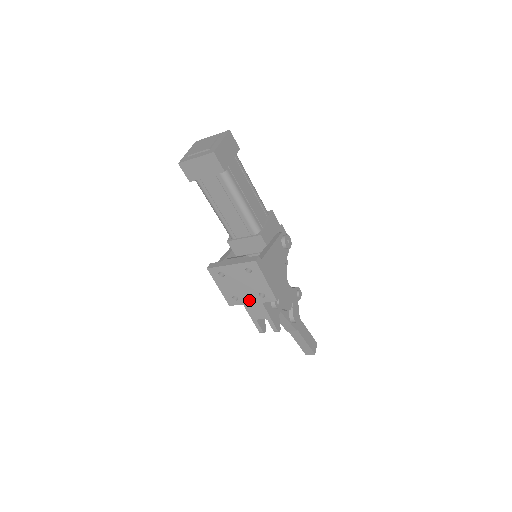
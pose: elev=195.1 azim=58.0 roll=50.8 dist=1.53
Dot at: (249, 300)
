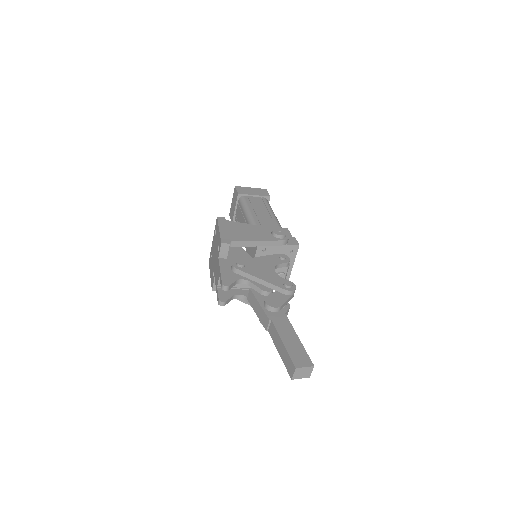
Dot at: (216, 266)
